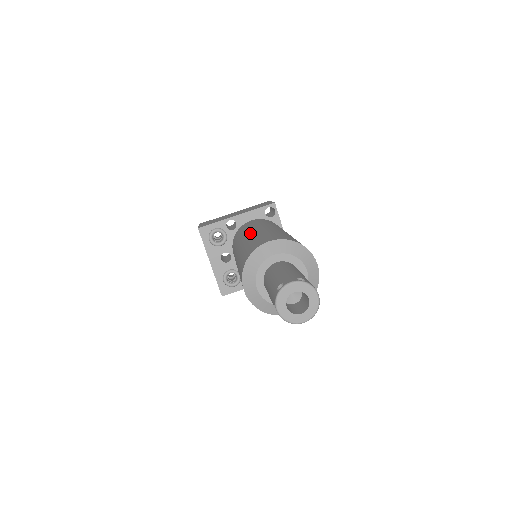
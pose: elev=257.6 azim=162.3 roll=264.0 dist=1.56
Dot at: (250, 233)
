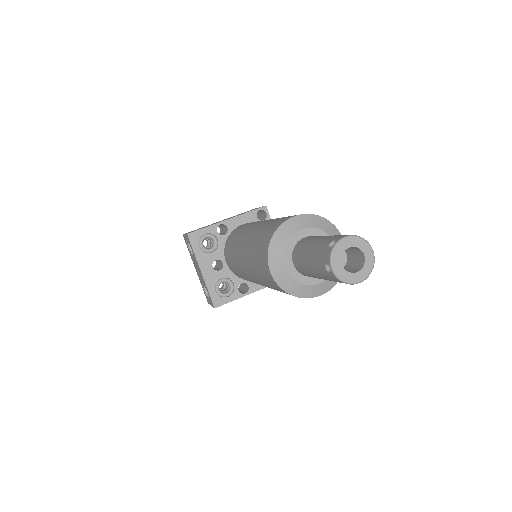
Dot at: (255, 225)
